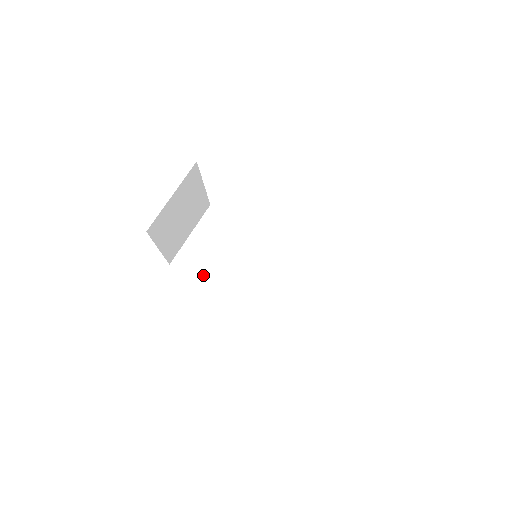
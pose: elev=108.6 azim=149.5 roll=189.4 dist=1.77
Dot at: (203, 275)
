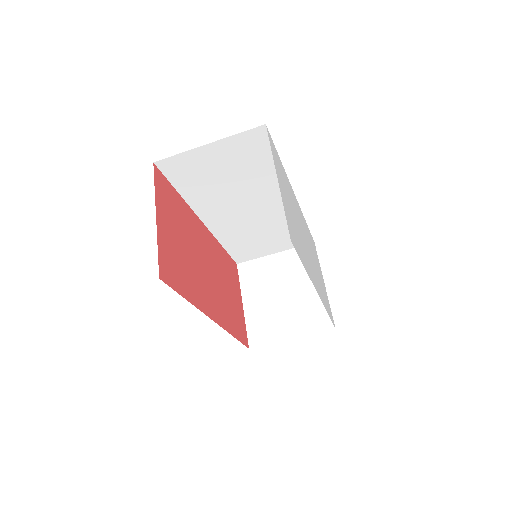
Dot at: (188, 190)
